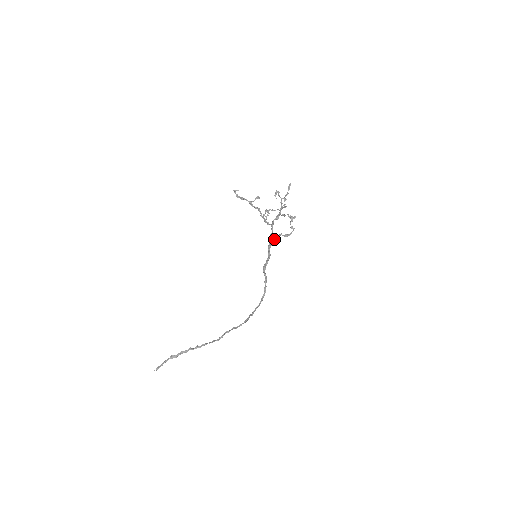
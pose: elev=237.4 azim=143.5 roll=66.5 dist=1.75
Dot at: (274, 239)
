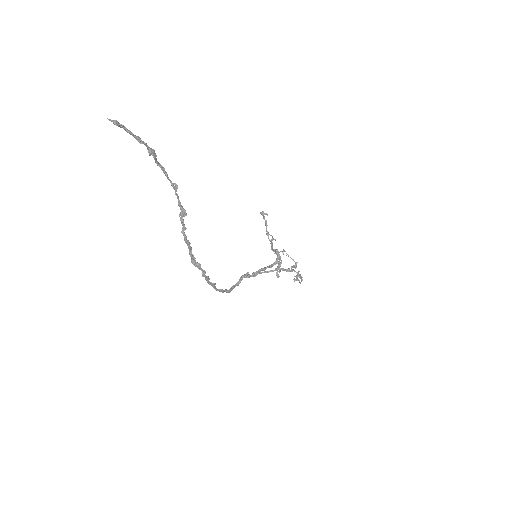
Dot at: (275, 270)
